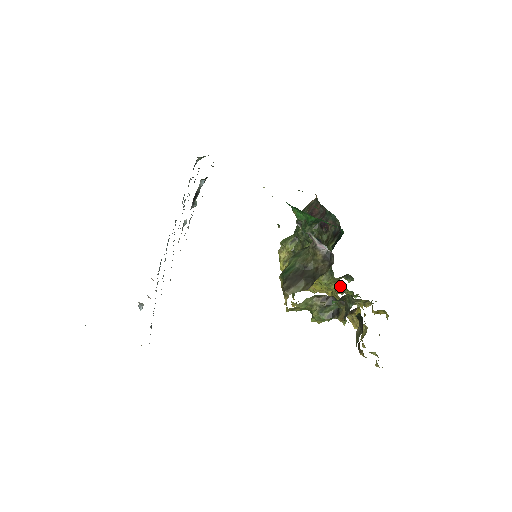
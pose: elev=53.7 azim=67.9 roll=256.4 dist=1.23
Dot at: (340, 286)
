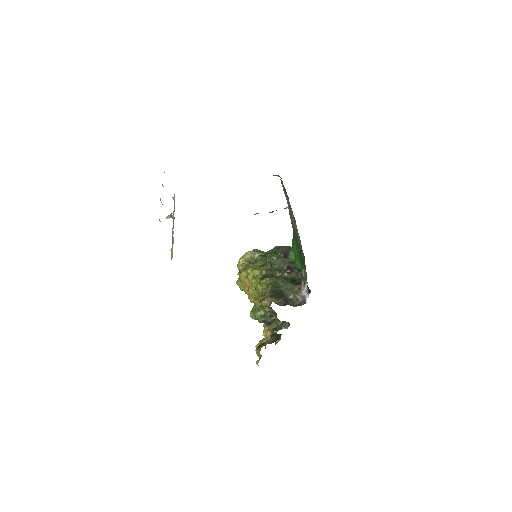
Dot at: occluded
